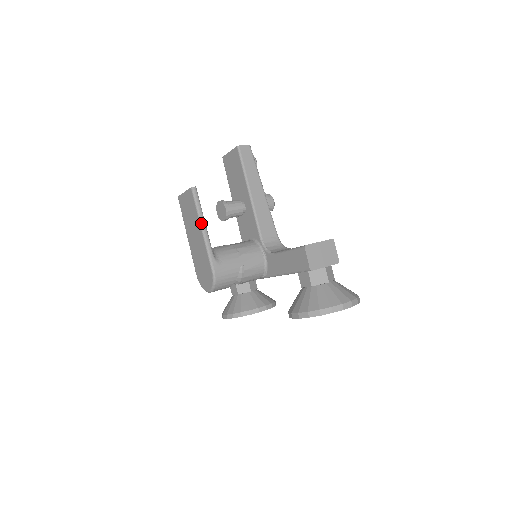
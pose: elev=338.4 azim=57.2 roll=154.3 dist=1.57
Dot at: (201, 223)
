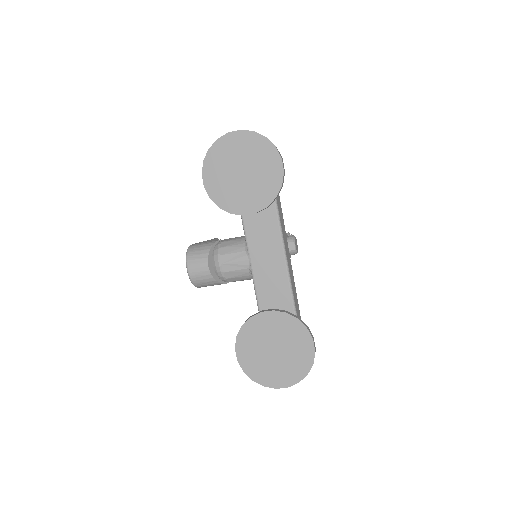
Dot at: occluded
